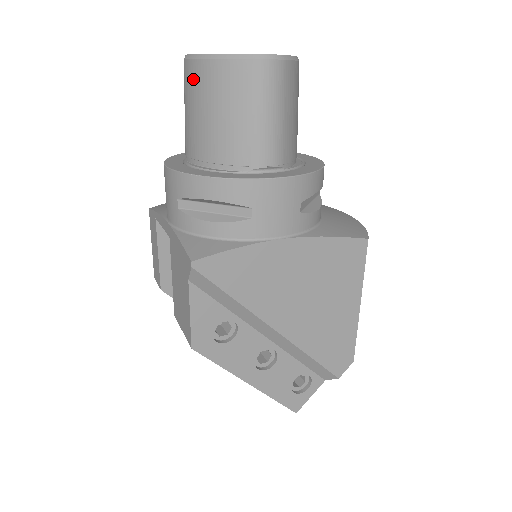
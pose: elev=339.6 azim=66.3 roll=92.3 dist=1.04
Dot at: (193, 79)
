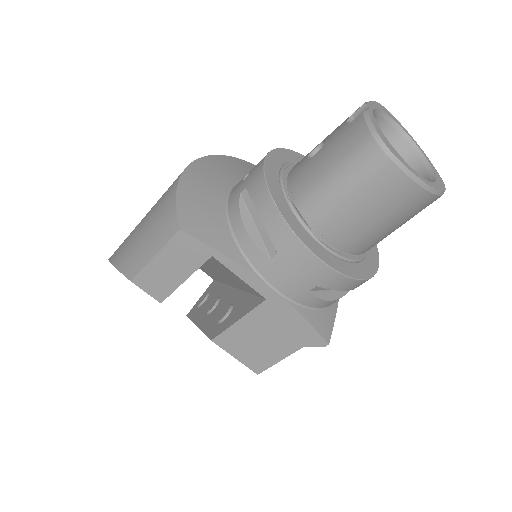
Dot at: (393, 191)
